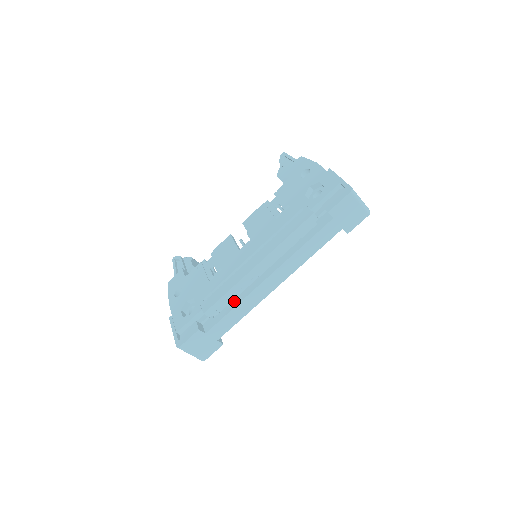
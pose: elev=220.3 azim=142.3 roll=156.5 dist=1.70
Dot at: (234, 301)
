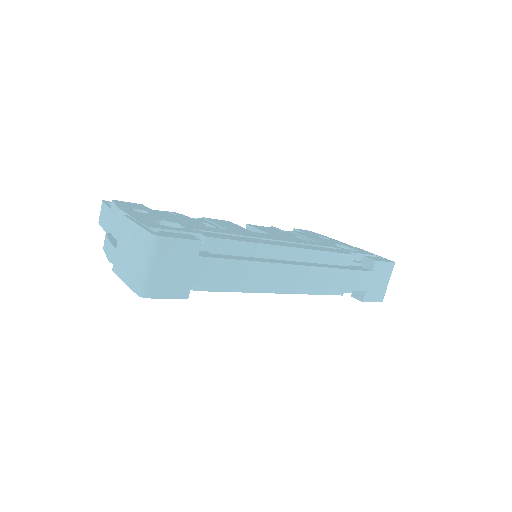
Dot at: (249, 257)
